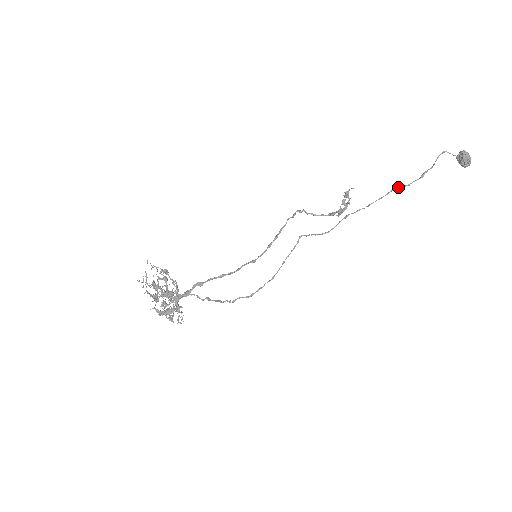
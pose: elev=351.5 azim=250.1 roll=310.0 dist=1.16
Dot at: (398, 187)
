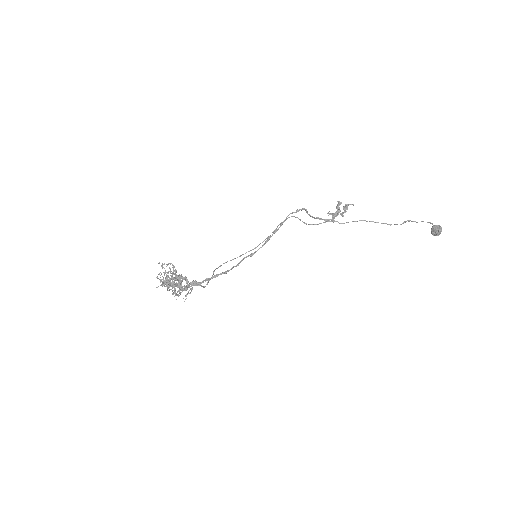
Dot at: occluded
